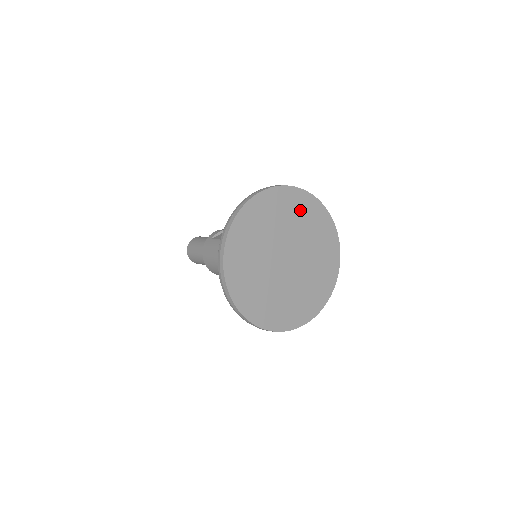
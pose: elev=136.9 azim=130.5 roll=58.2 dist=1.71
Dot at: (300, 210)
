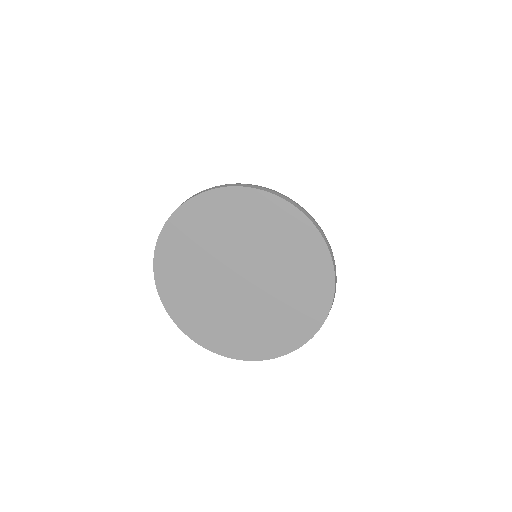
Dot at: (290, 239)
